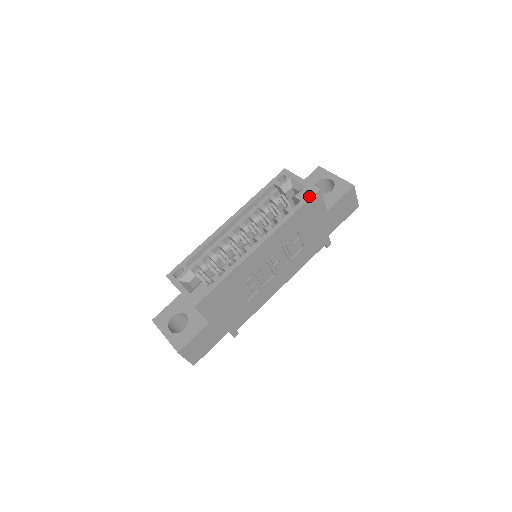
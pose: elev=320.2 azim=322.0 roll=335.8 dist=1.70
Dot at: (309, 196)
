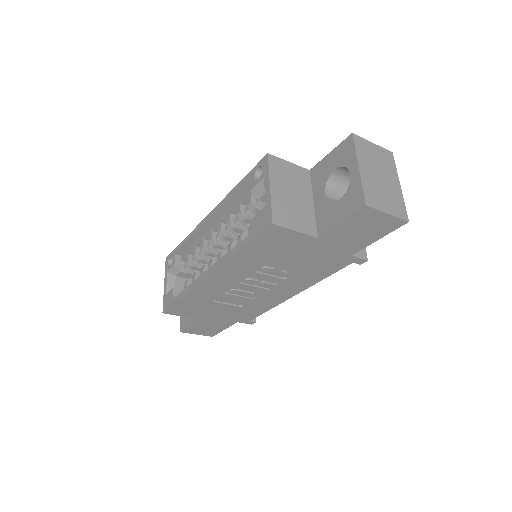
Dot at: (260, 229)
